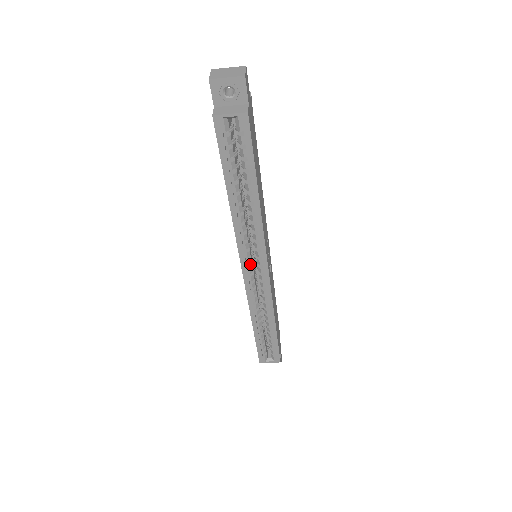
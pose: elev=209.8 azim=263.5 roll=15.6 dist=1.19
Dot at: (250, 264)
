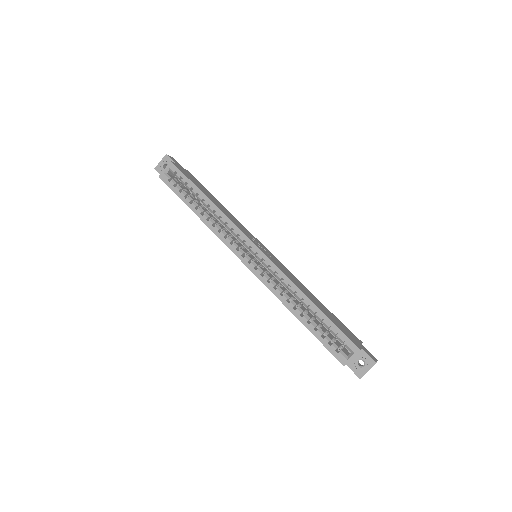
Dot at: (243, 253)
